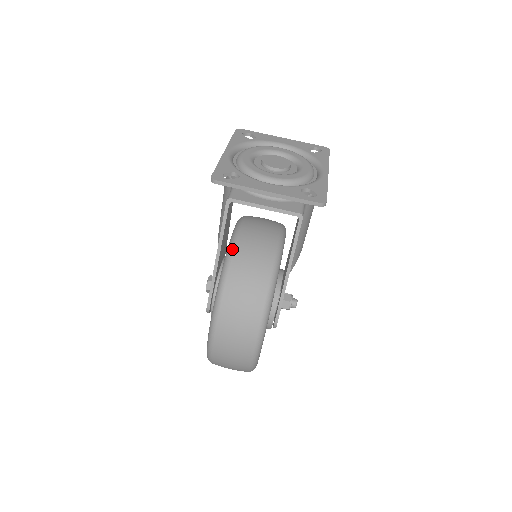
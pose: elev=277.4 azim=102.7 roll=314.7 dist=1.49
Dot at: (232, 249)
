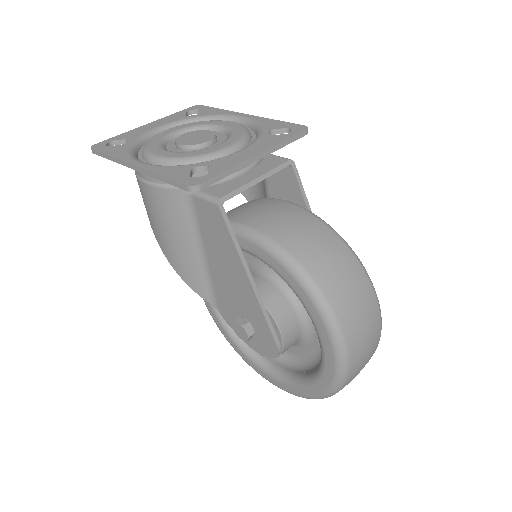
Dot at: (280, 247)
